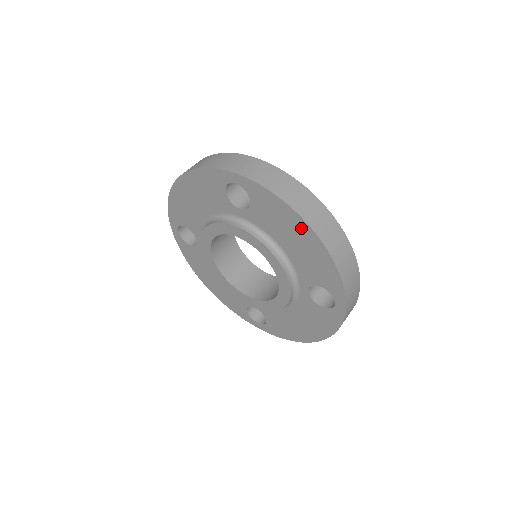
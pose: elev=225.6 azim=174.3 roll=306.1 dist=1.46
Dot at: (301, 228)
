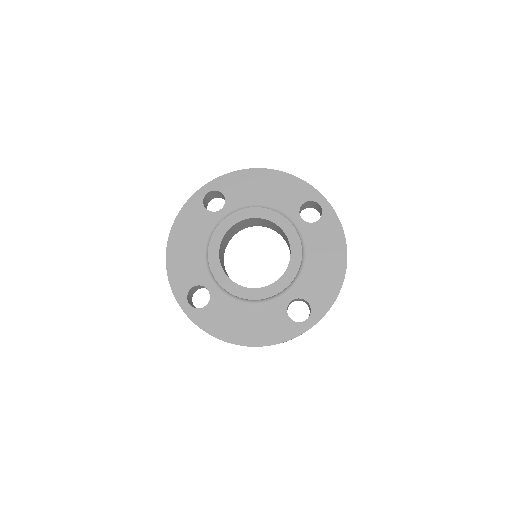
Dot at: (339, 258)
